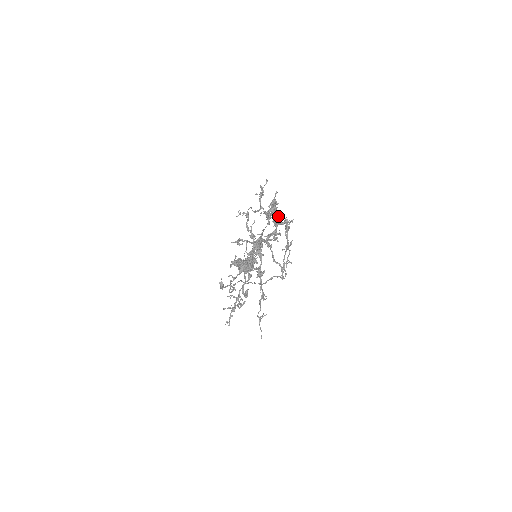
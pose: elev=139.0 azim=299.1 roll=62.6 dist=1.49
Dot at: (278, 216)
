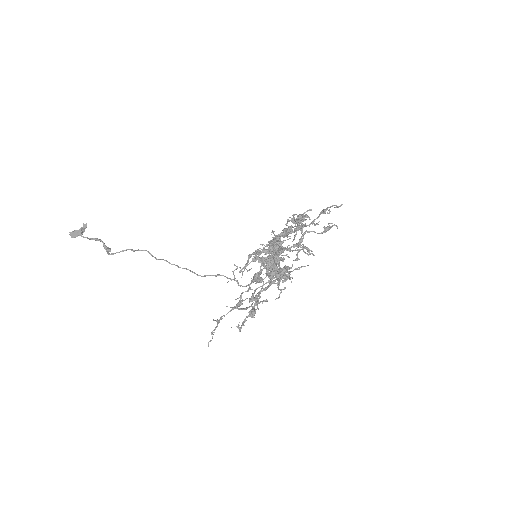
Dot at: (291, 229)
